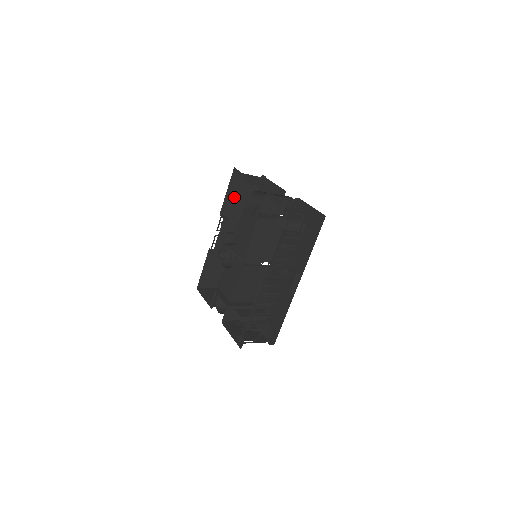
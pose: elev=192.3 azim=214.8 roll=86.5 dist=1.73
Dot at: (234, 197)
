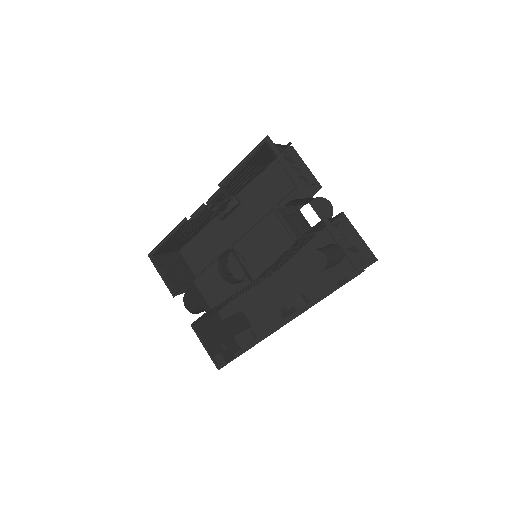
Dot at: (247, 168)
